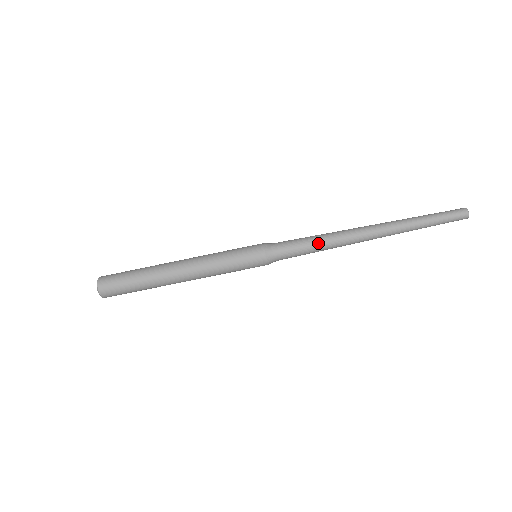
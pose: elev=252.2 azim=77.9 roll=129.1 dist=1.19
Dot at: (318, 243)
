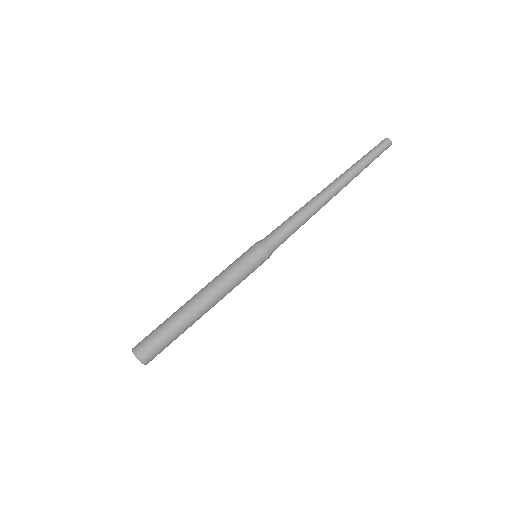
Dot at: (297, 216)
